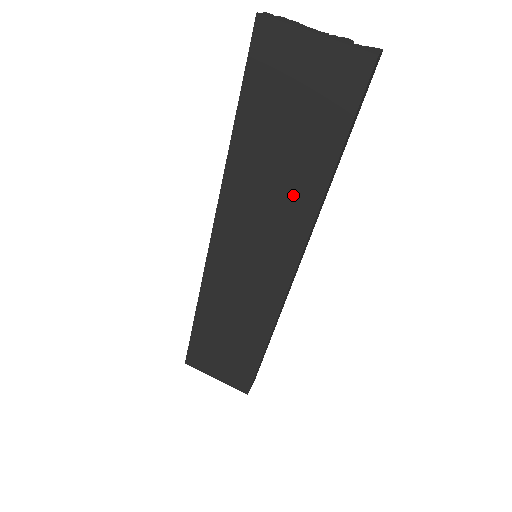
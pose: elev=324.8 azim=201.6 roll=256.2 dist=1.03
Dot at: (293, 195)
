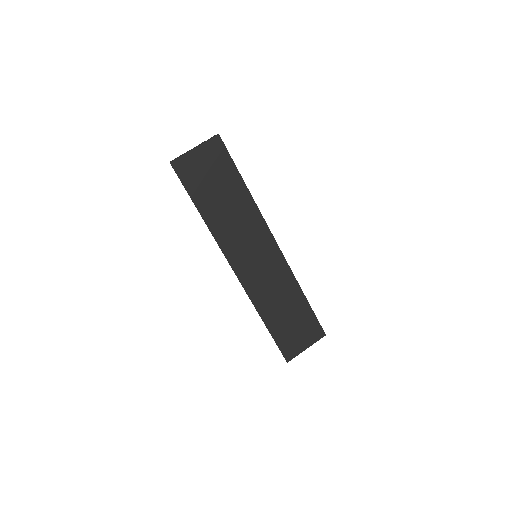
Dot at: (243, 210)
